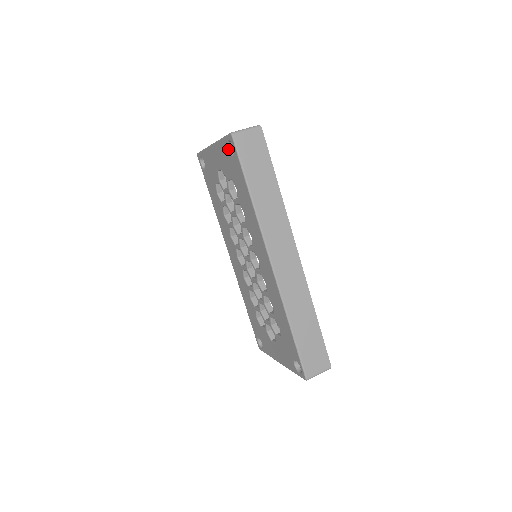
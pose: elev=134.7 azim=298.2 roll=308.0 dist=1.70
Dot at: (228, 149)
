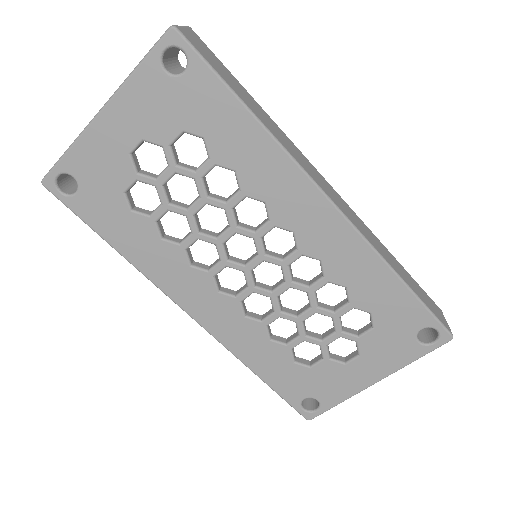
Dot at: (165, 71)
